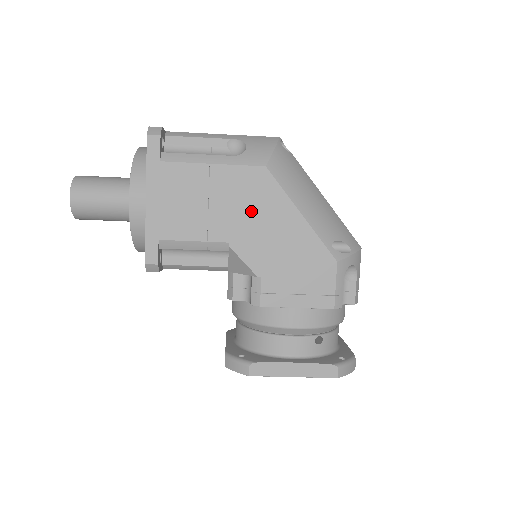
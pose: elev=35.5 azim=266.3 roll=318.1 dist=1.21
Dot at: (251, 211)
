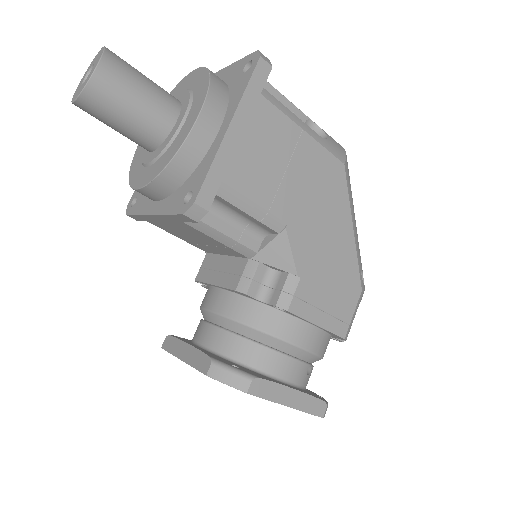
Dot at: (318, 201)
